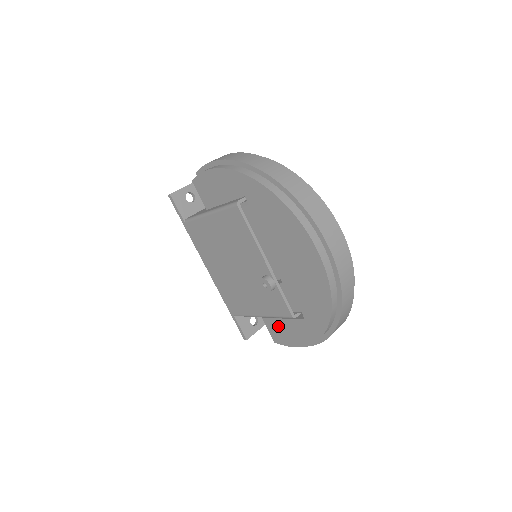
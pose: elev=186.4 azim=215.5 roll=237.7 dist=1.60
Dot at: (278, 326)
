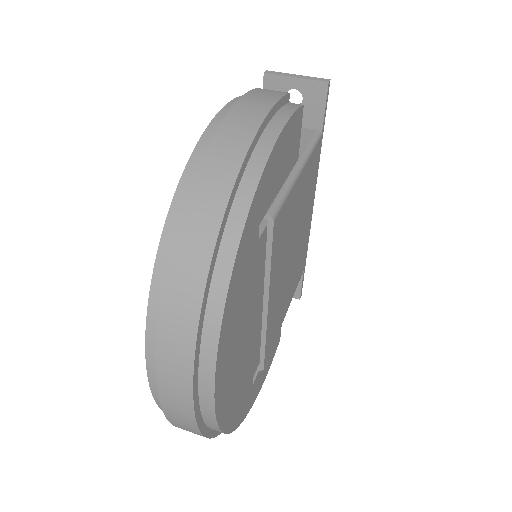
Dot at: occluded
